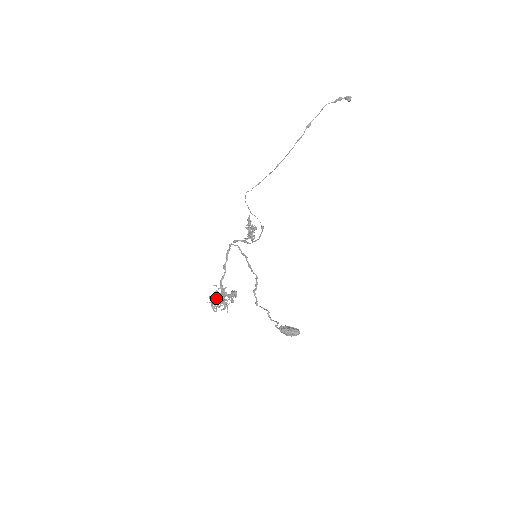
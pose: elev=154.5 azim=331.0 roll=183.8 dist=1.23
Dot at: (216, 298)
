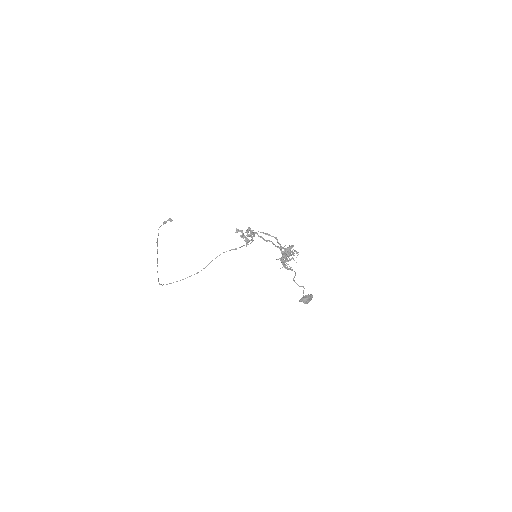
Dot at: occluded
